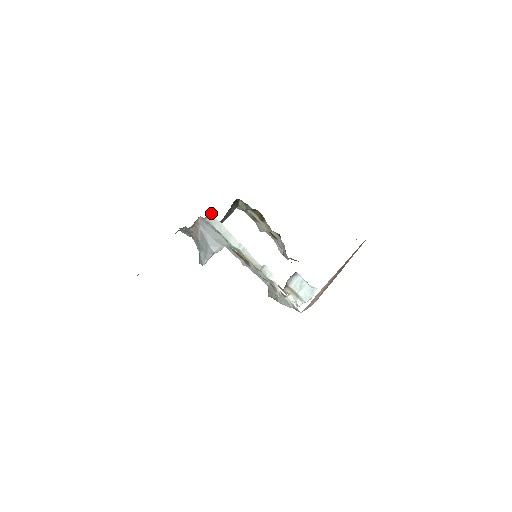
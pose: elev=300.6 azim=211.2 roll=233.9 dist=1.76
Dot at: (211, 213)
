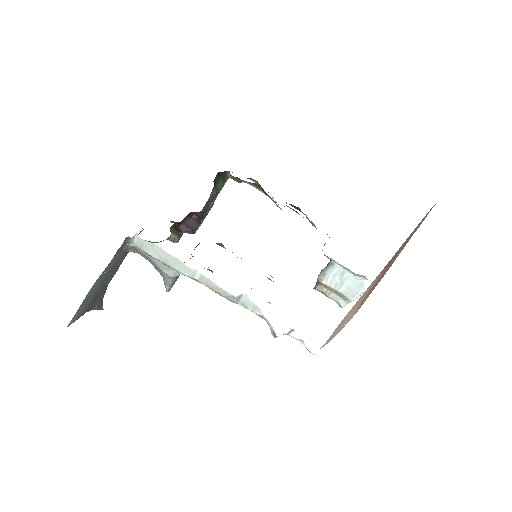
Dot at: (136, 233)
